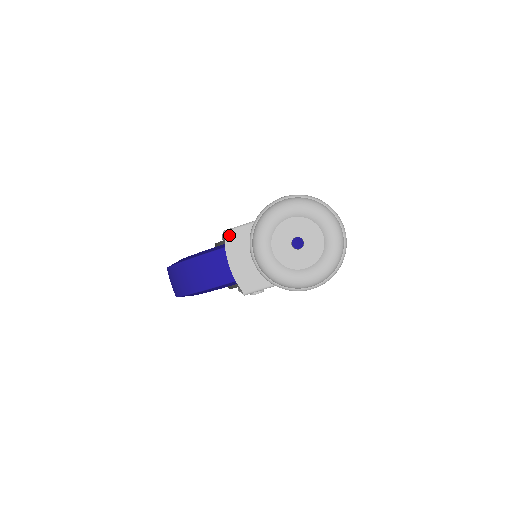
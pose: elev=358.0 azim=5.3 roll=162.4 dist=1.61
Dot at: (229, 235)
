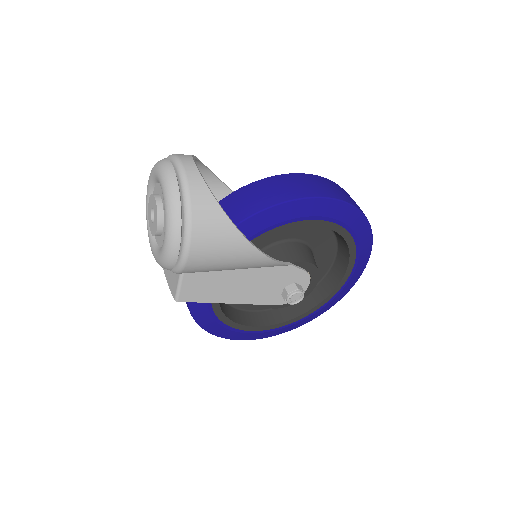
Dot at: occluded
